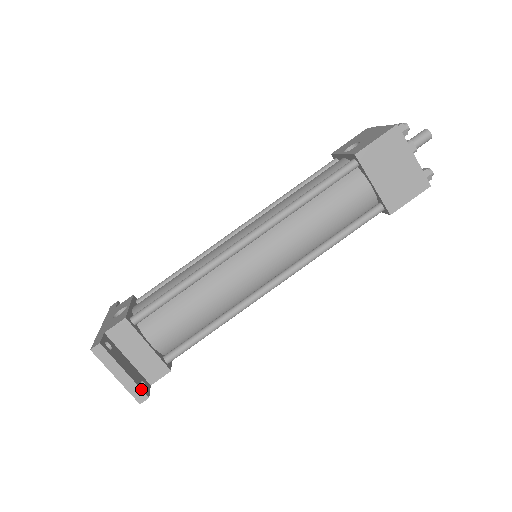
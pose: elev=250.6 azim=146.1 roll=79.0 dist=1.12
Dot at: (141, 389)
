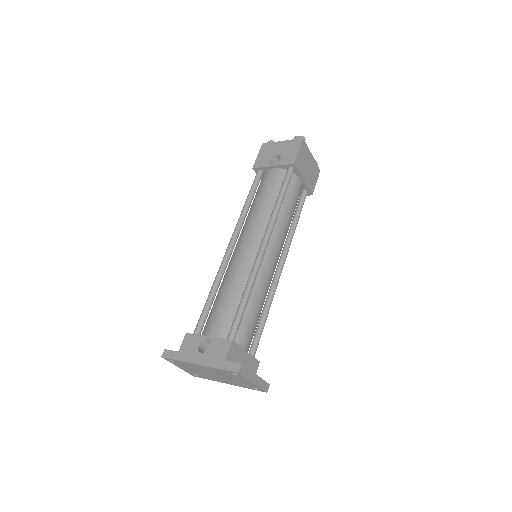
Dot at: (265, 381)
